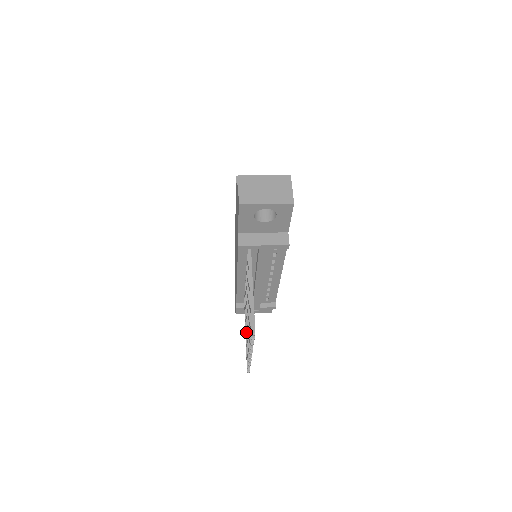
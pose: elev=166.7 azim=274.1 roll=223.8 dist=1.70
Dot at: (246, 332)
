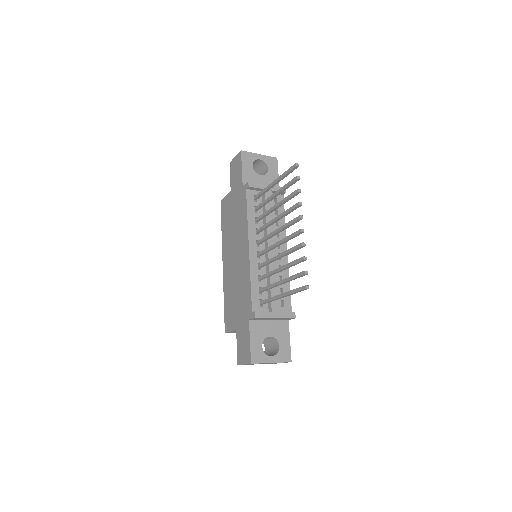
Dot at: (282, 268)
